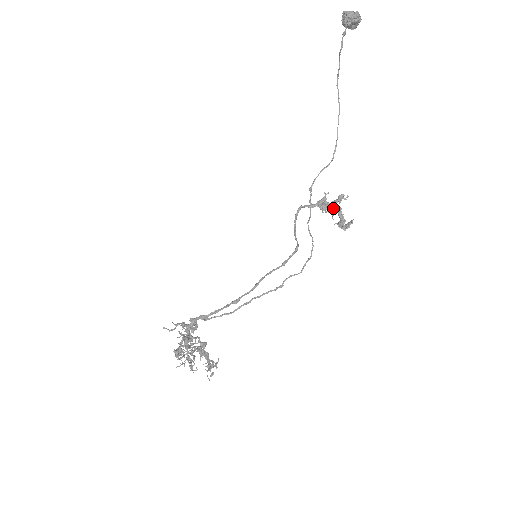
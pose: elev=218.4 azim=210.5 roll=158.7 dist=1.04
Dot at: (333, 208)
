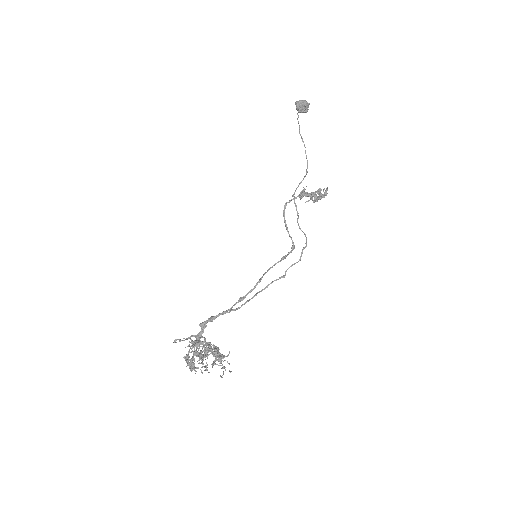
Dot at: occluded
